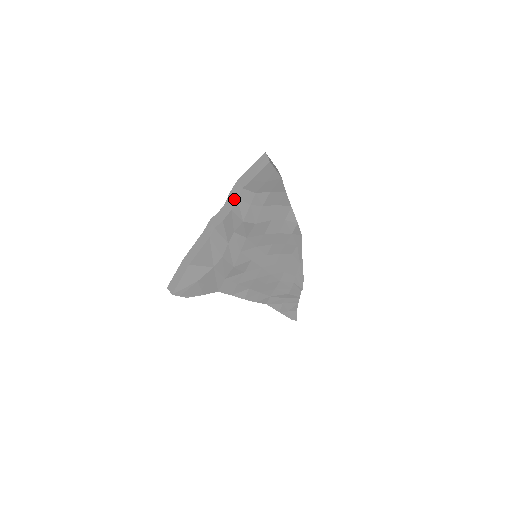
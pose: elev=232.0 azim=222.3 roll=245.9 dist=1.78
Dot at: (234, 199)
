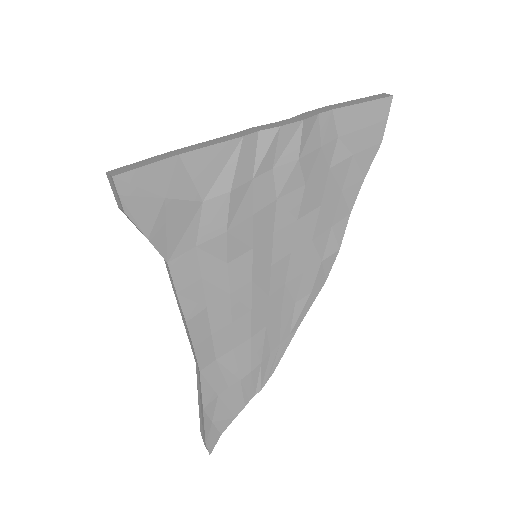
Dot at: (312, 114)
